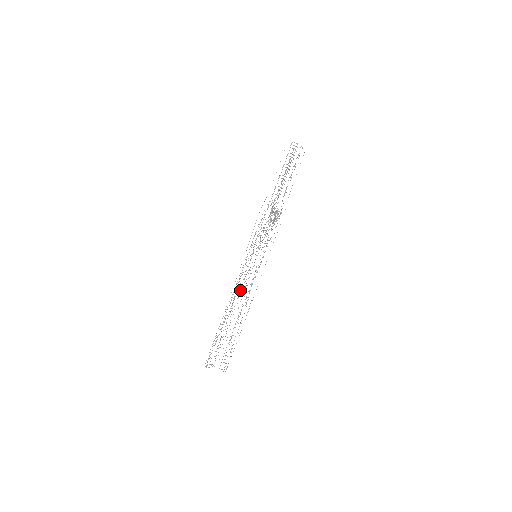
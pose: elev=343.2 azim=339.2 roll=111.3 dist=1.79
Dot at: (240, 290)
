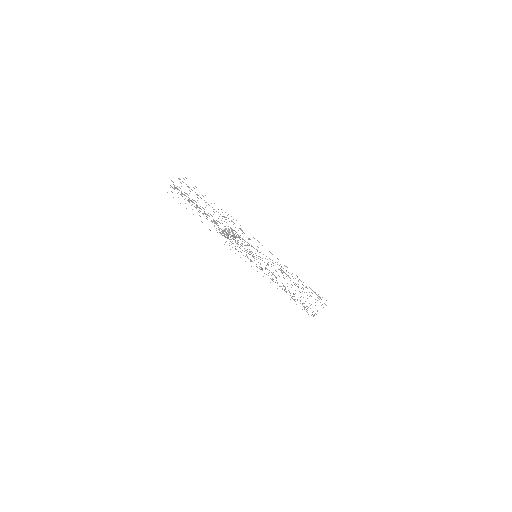
Dot at: occluded
